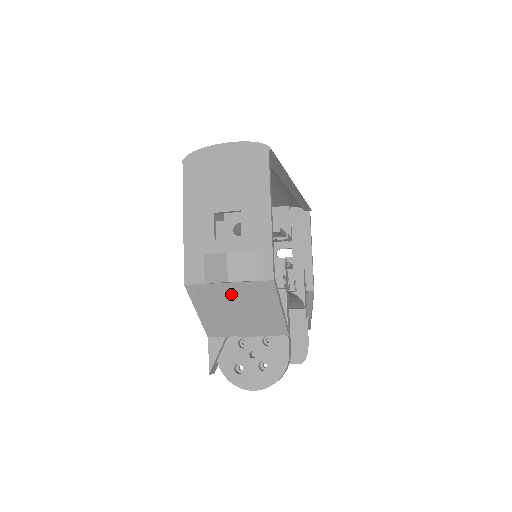
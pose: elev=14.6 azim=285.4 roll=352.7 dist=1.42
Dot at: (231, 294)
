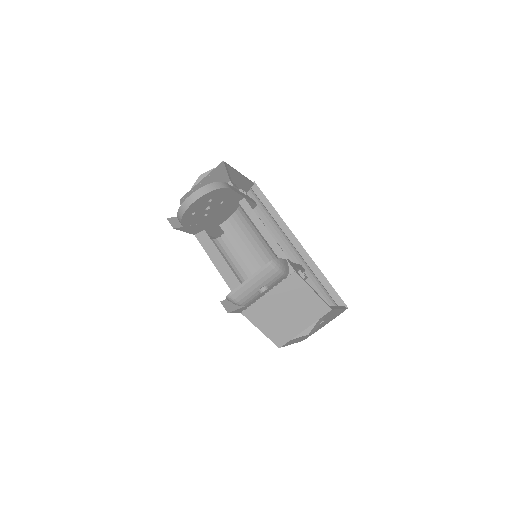
Dot at: (202, 185)
